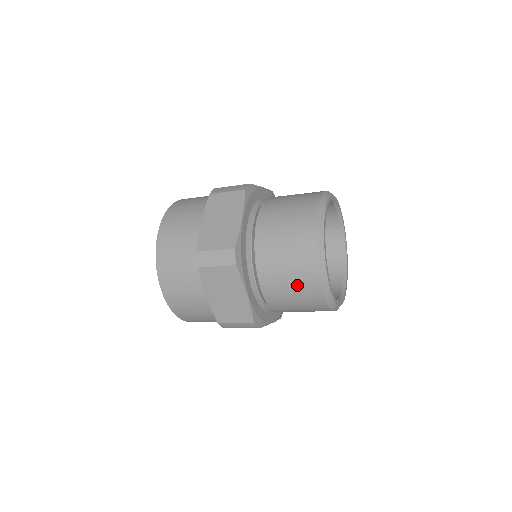
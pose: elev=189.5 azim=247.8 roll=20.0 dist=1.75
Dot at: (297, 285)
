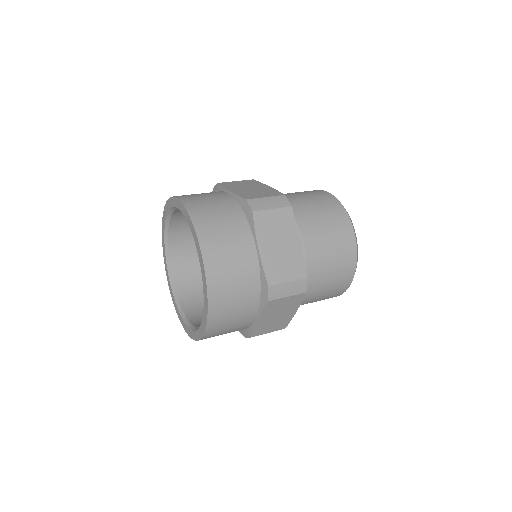
Dot at: (330, 291)
